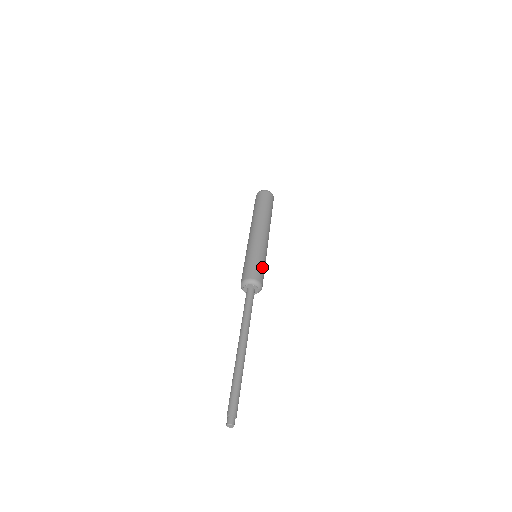
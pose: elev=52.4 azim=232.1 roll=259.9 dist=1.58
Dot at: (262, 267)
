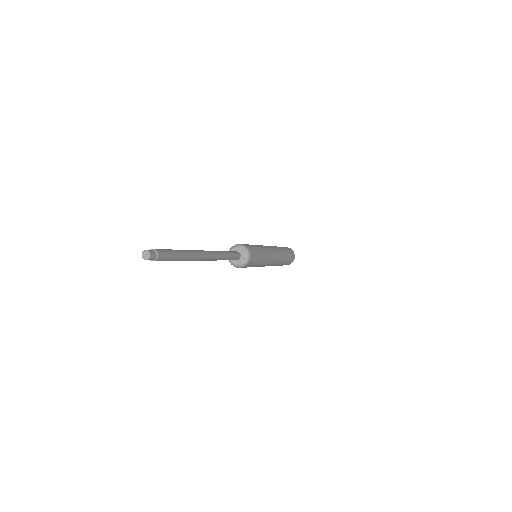
Dot at: (258, 254)
